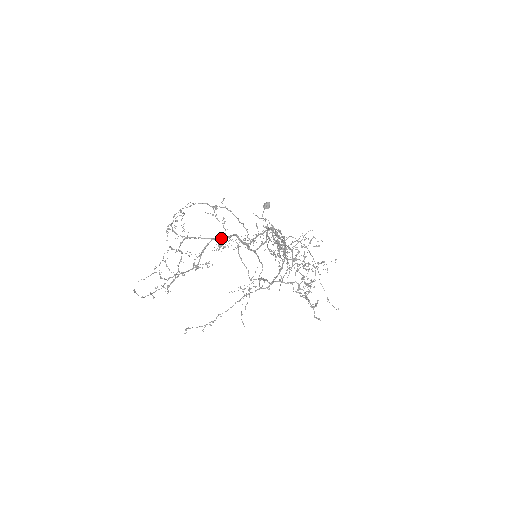
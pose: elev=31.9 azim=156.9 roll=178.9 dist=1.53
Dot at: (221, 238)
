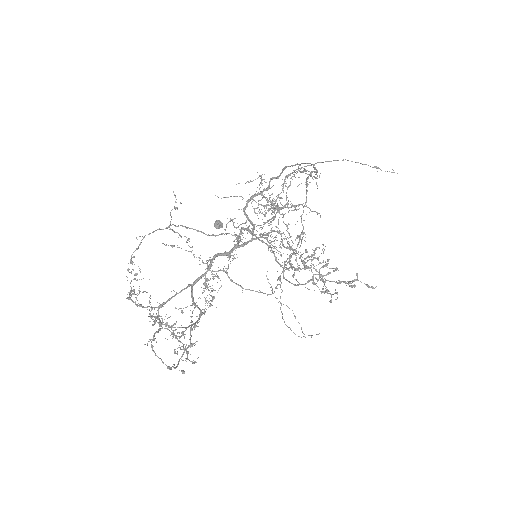
Dot at: (201, 278)
